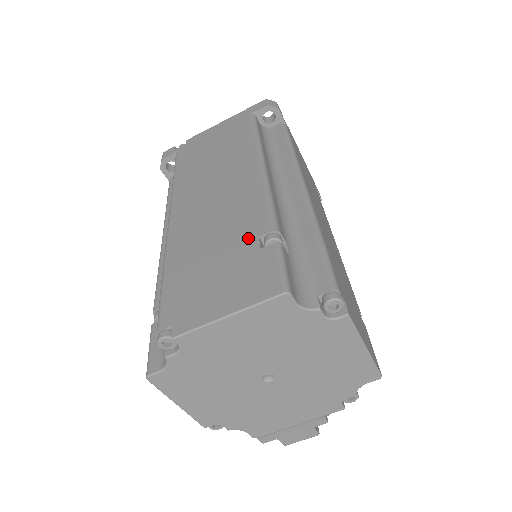
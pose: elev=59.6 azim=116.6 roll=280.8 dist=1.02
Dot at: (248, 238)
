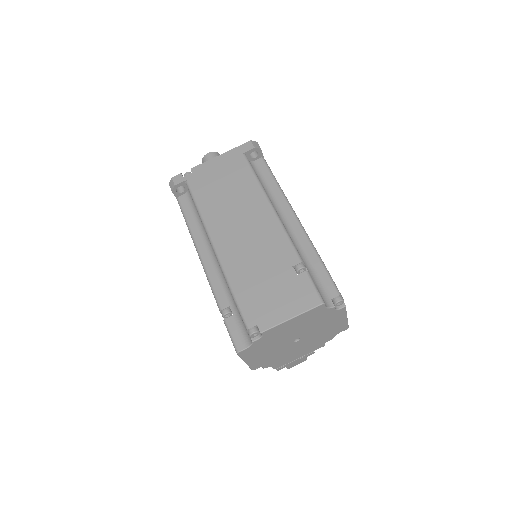
Dot at: (286, 267)
